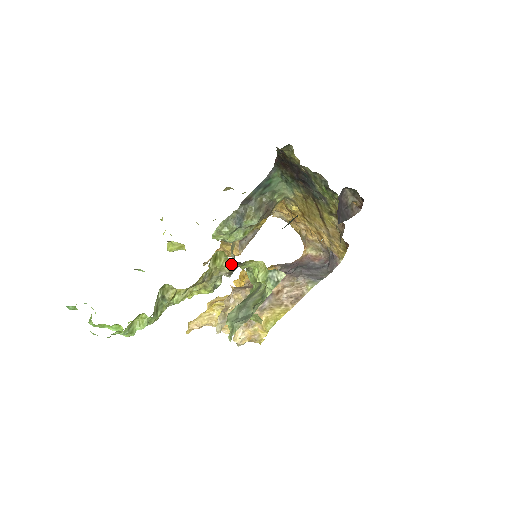
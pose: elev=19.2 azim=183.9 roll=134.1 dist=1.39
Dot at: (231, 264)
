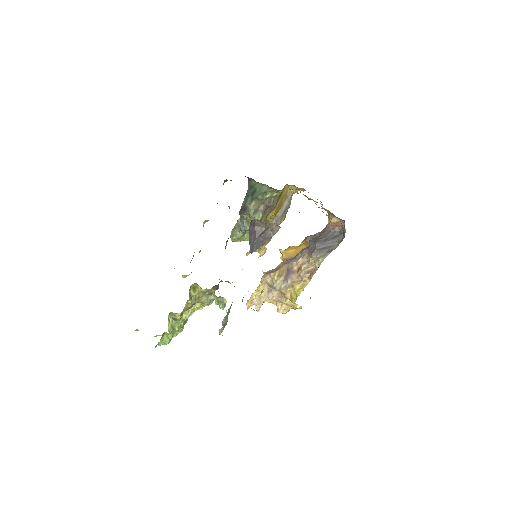
Dot at: (206, 289)
